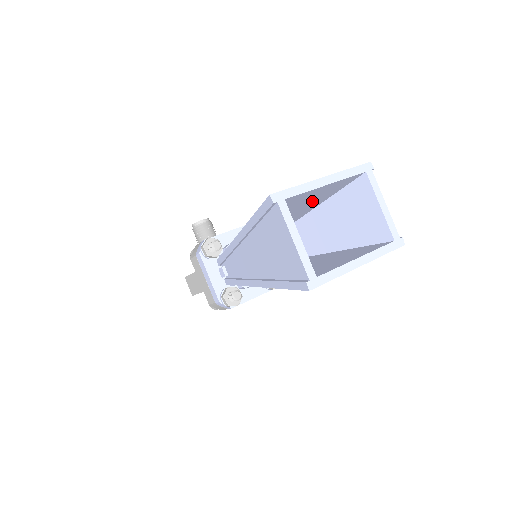
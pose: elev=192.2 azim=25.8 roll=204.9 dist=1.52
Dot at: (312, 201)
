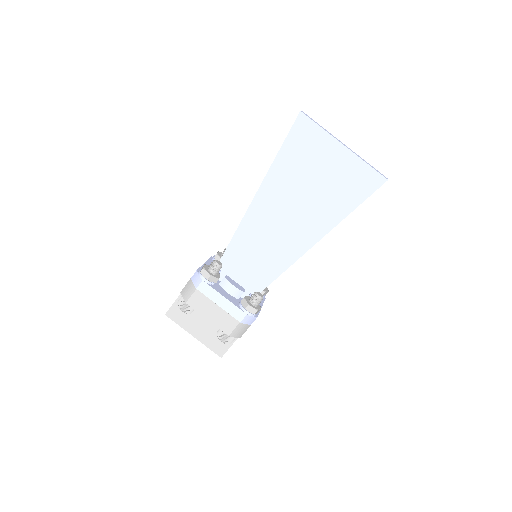
Dot at: occluded
